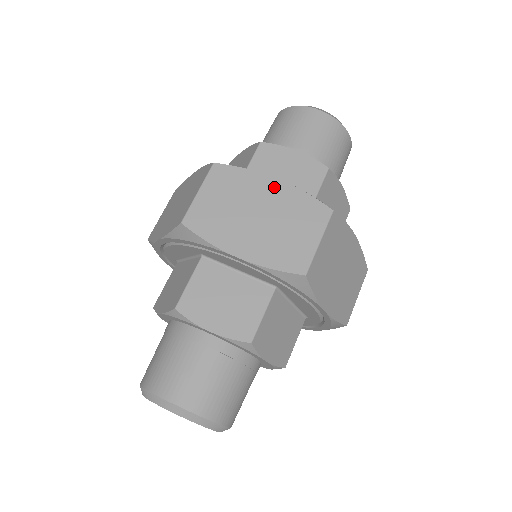
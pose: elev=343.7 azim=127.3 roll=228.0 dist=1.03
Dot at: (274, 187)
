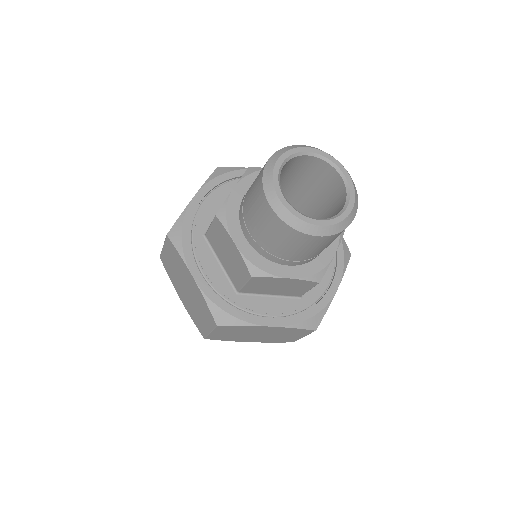
Dot at: (192, 281)
